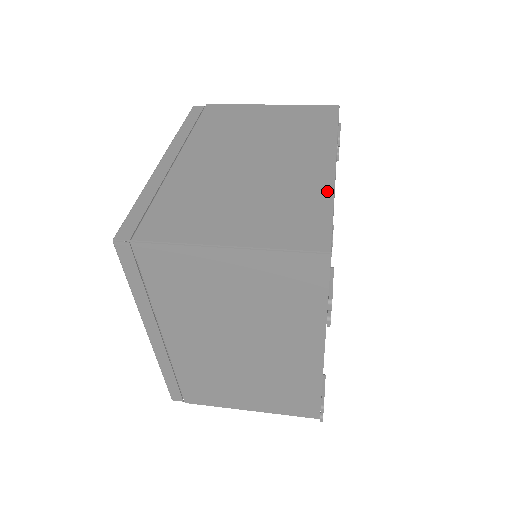
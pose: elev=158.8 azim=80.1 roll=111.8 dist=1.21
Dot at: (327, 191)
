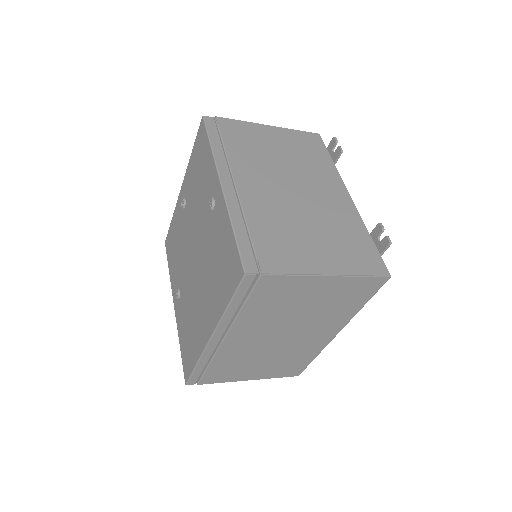
Dot at: occluded
